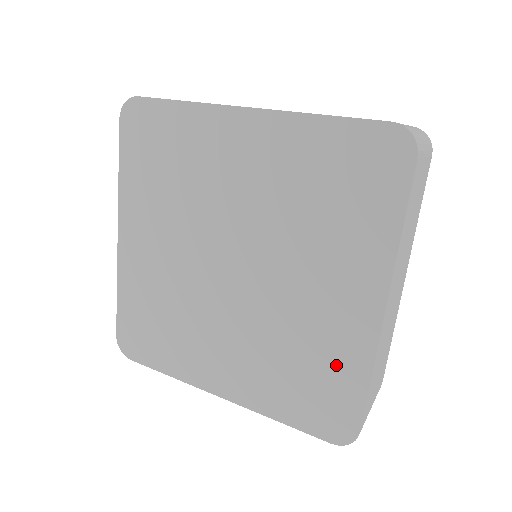
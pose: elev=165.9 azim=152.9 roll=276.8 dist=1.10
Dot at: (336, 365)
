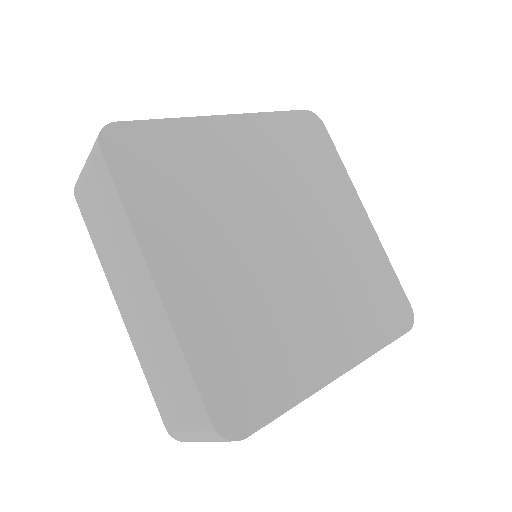
Dot at: (282, 371)
